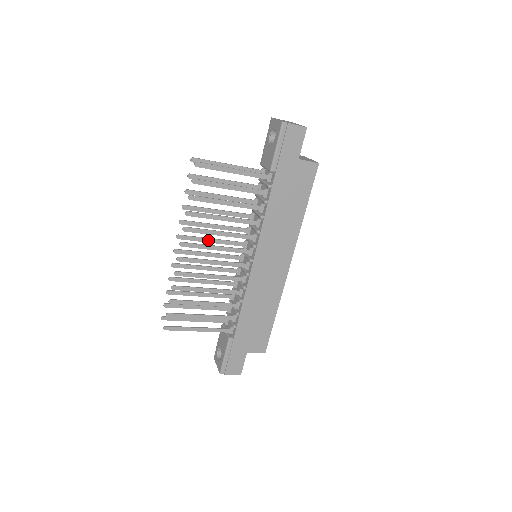
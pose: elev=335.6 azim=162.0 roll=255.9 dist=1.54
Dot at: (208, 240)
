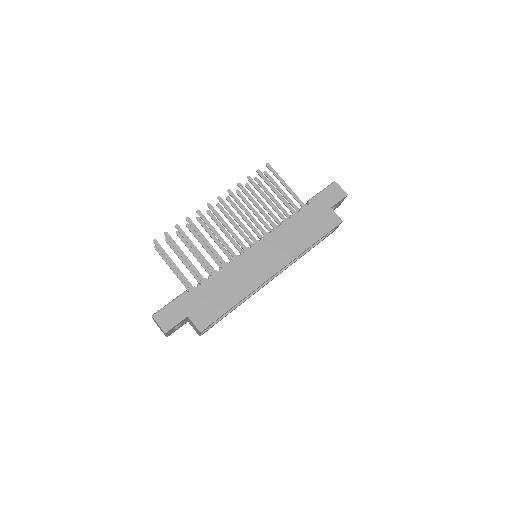
Dot at: (233, 223)
